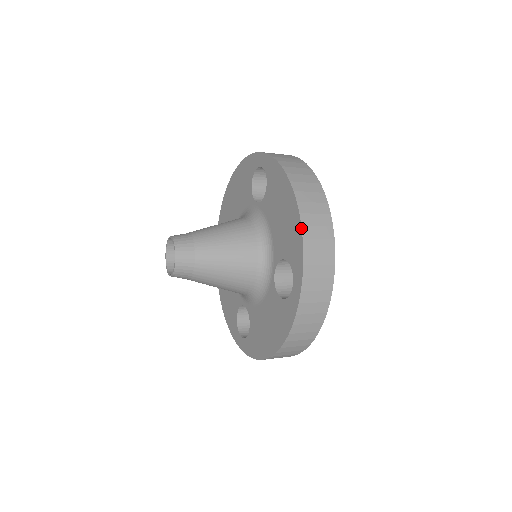
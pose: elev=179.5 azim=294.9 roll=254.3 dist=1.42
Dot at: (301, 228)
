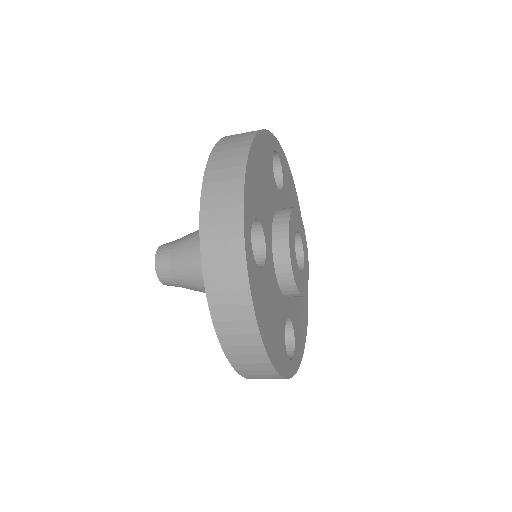
Dot at: (204, 174)
